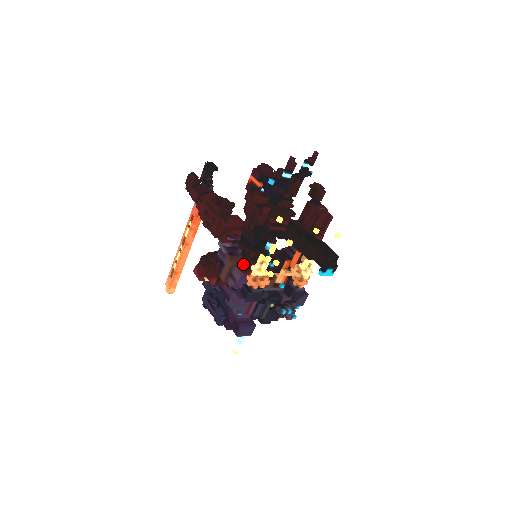
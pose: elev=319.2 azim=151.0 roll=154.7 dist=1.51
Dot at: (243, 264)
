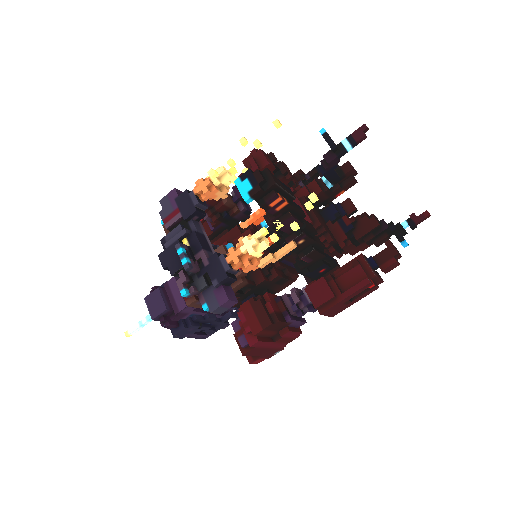
Dot at: (226, 202)
